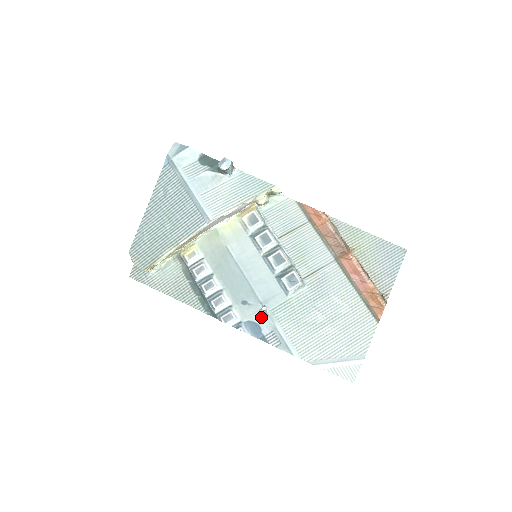
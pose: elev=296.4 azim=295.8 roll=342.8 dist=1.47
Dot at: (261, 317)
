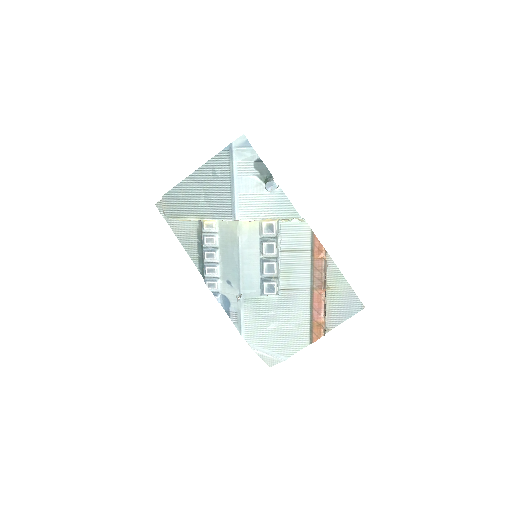
Dot at: (234, 299)
